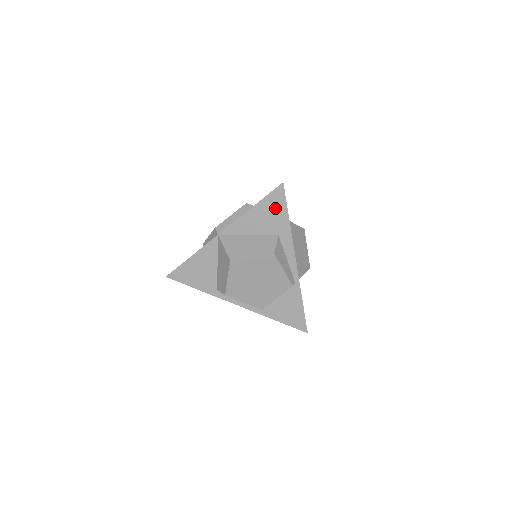
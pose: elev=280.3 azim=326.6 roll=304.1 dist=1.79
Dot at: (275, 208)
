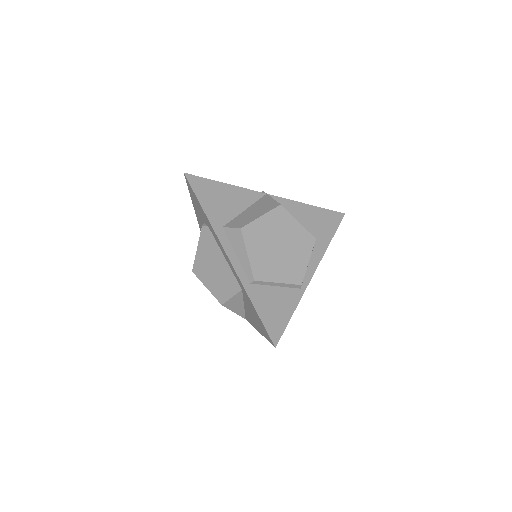
Dot at: (327, 222)
